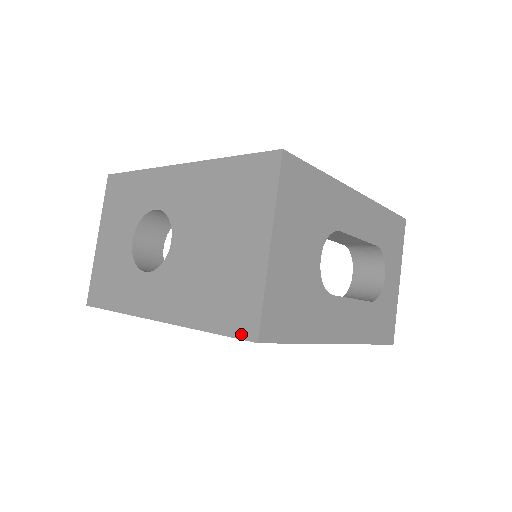
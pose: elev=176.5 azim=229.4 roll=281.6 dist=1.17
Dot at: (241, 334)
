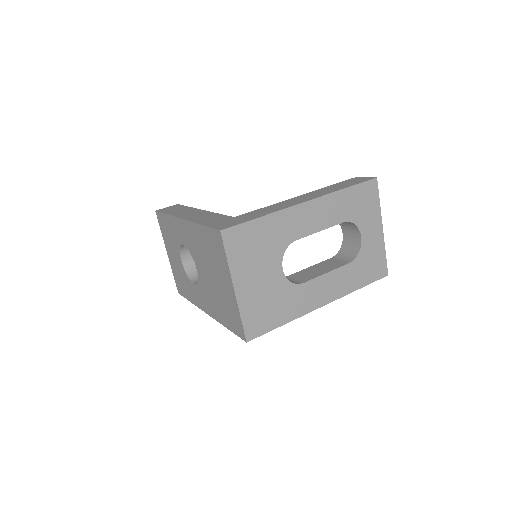
Dot at: (239, 335)
